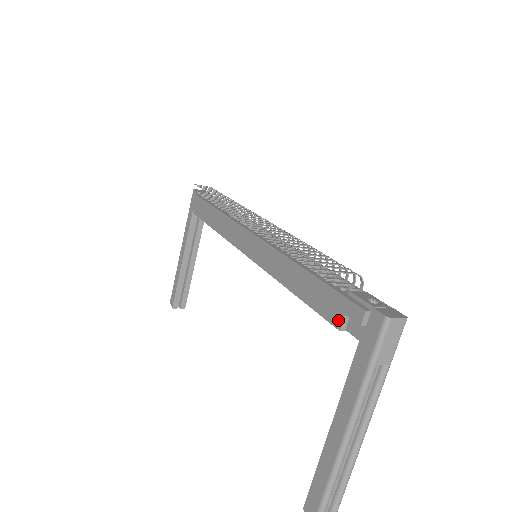
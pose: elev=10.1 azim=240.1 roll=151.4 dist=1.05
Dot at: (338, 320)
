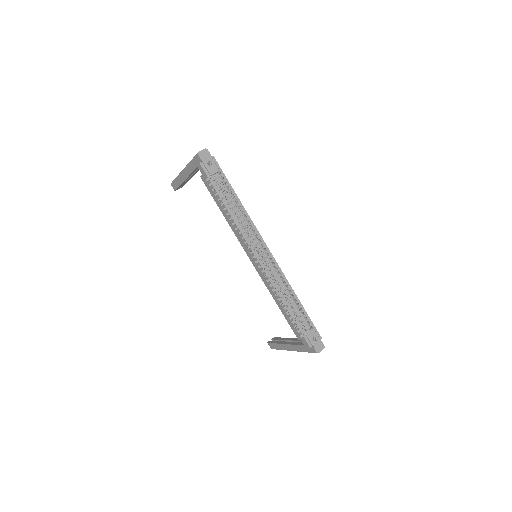
Dot at: (298, 337)
